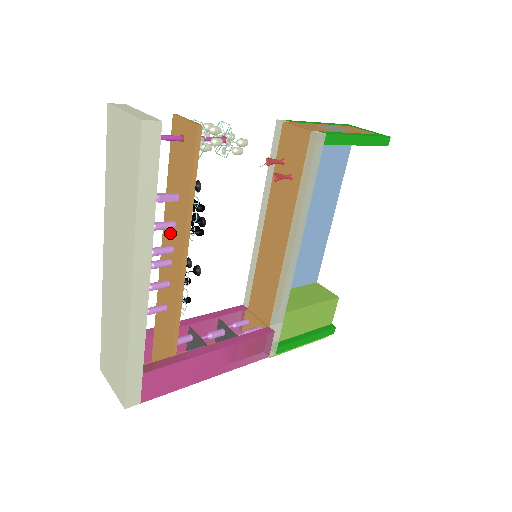
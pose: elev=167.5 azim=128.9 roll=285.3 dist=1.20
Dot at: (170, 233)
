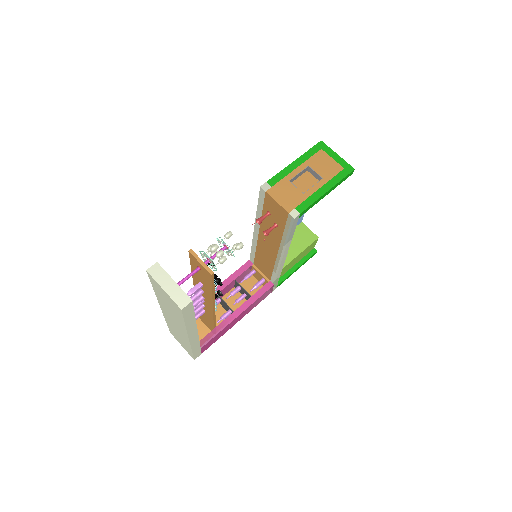
Dot at: occluded
